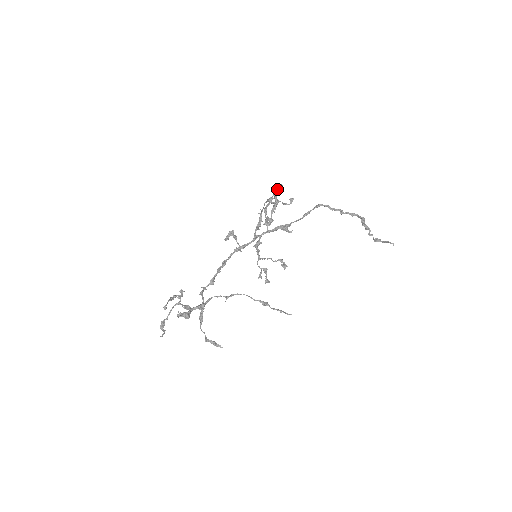
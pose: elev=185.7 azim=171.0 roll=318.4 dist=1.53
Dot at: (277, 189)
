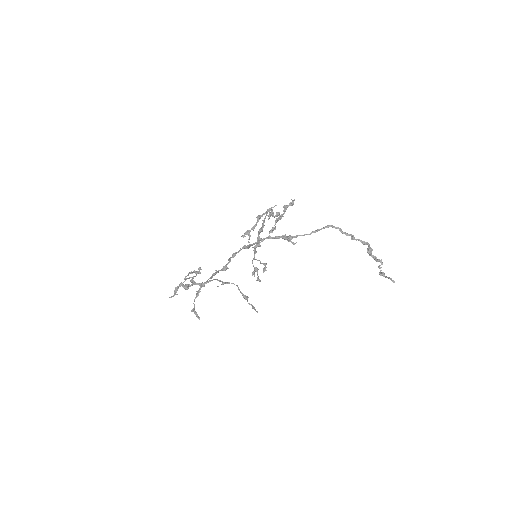
Dot at: (289, 203)
